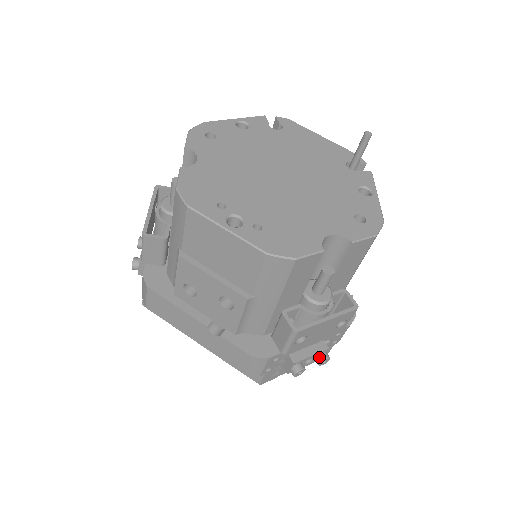
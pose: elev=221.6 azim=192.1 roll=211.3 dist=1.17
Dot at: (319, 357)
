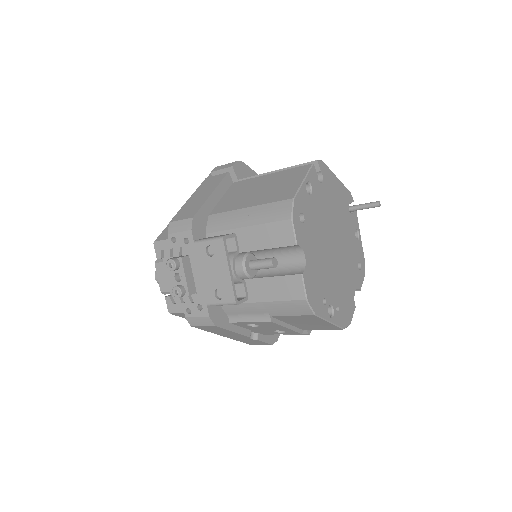
Dot at: occluded
